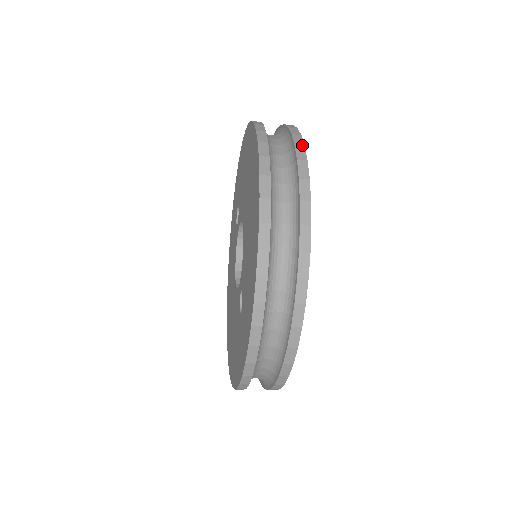
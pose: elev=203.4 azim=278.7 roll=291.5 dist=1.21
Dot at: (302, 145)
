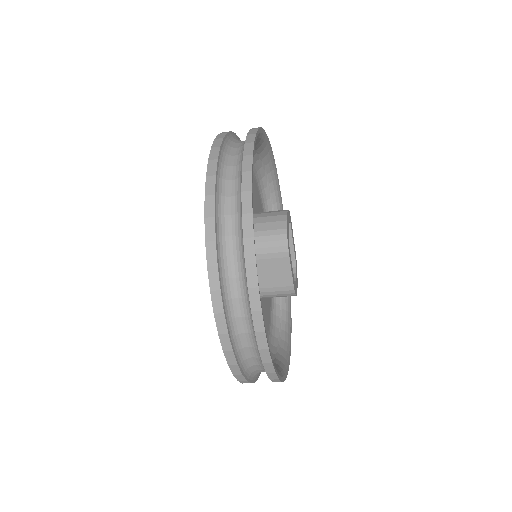
Dot at: (254, 133)
